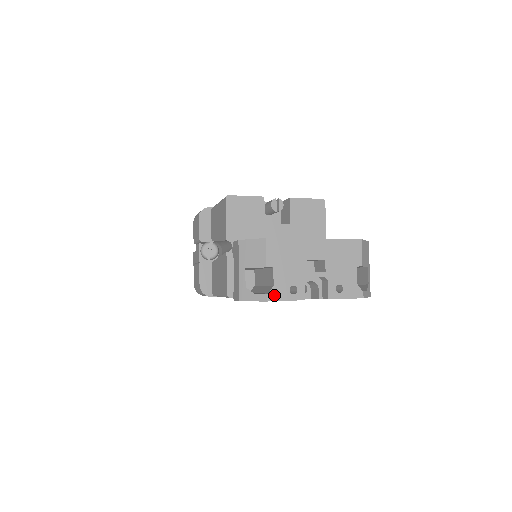
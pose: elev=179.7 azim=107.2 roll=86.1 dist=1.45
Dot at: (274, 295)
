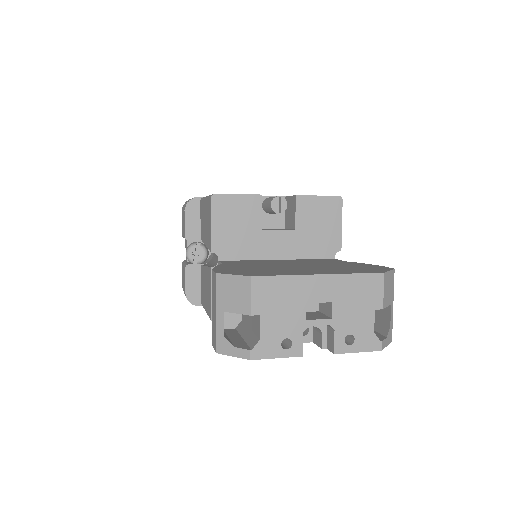
Dot at: (260, 351)
